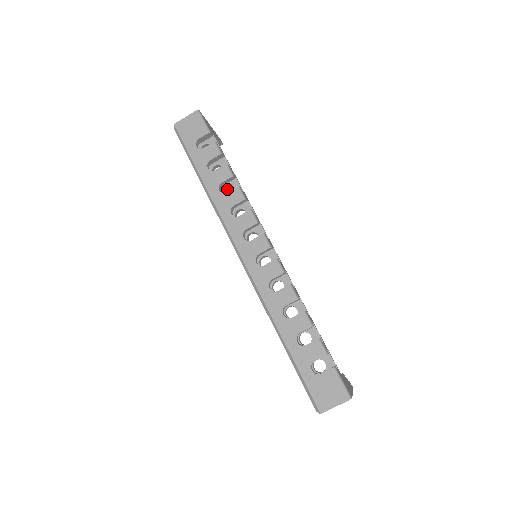
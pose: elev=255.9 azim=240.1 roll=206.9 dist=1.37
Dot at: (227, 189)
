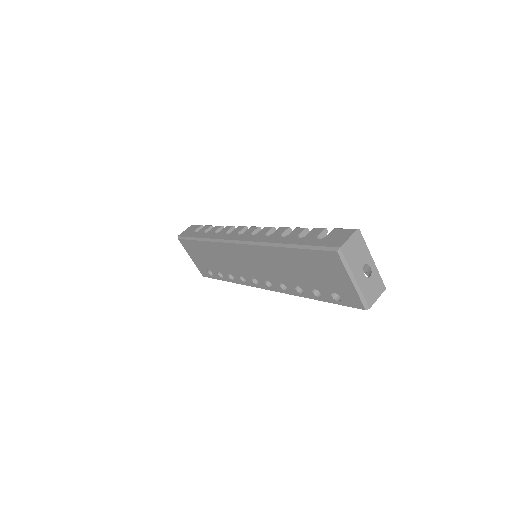
Dot at: occluded
